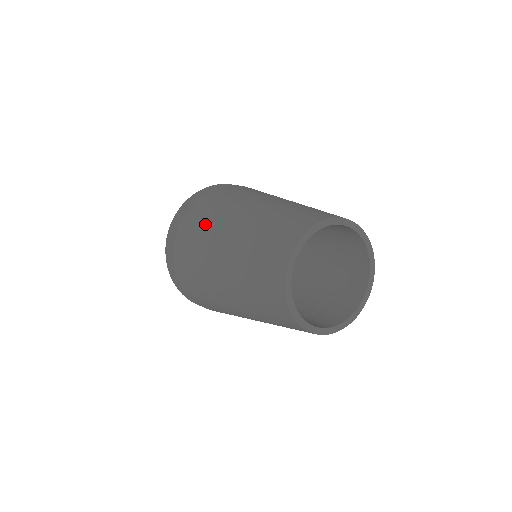
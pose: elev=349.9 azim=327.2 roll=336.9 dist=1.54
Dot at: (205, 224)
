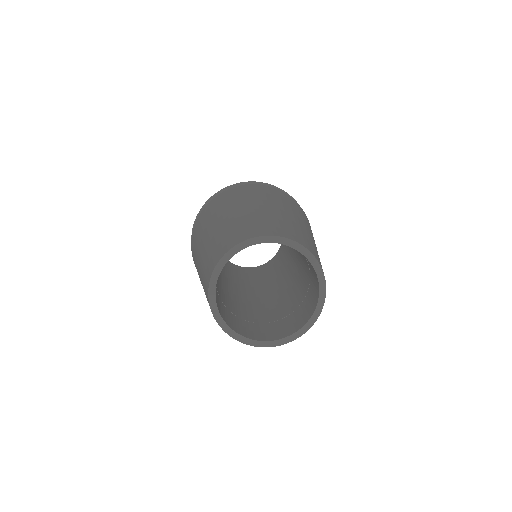
Dot at: (235, 198)
